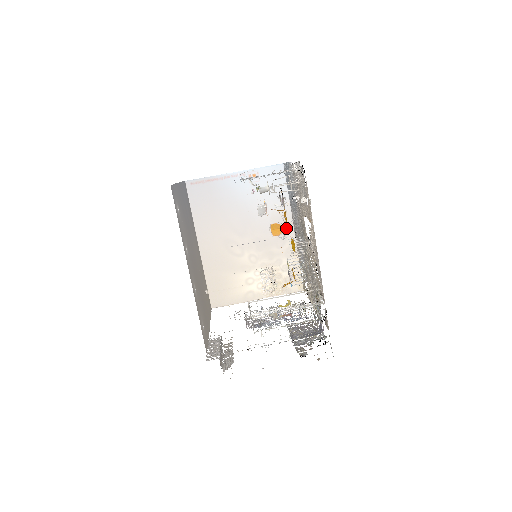
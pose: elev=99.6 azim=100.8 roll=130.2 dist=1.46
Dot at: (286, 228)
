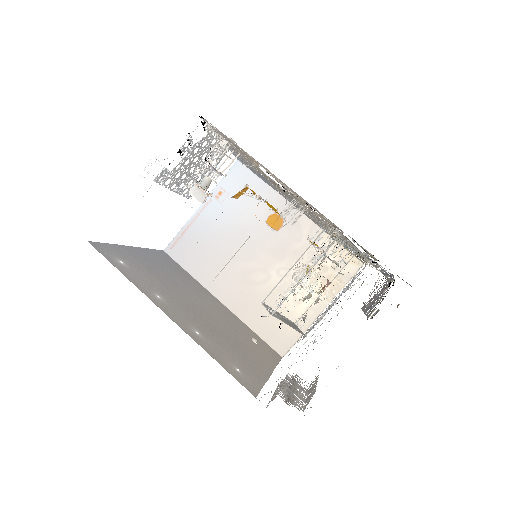
Dot at: (290, 216)
